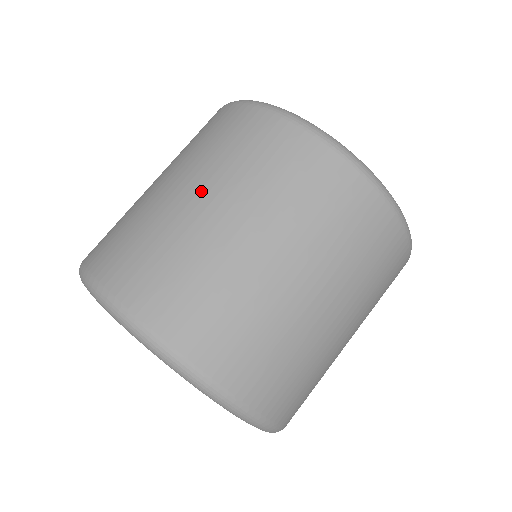
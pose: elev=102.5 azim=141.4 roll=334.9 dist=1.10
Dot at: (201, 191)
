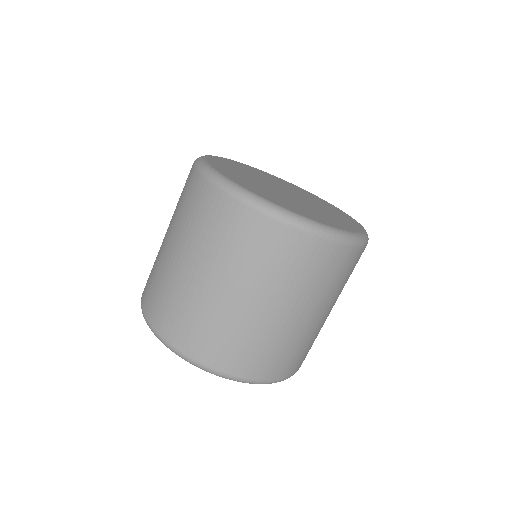
Dot at: (282, 306)
